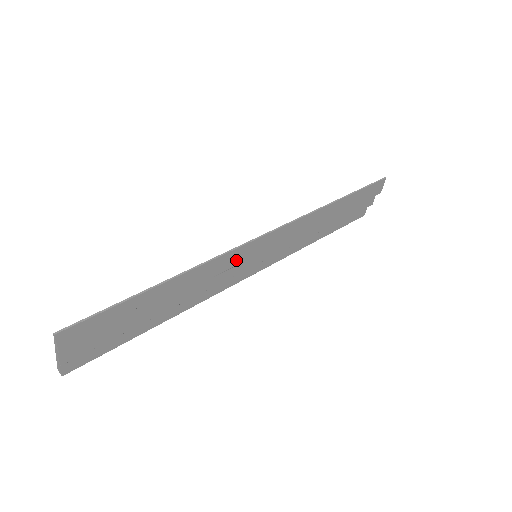
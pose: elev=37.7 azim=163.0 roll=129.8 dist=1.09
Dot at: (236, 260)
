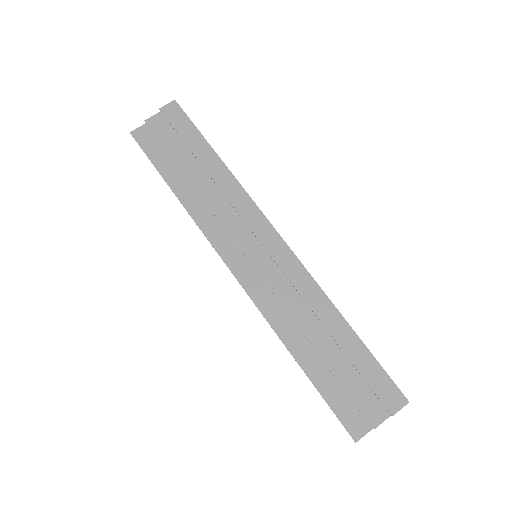
Dot at: (250, 219)
